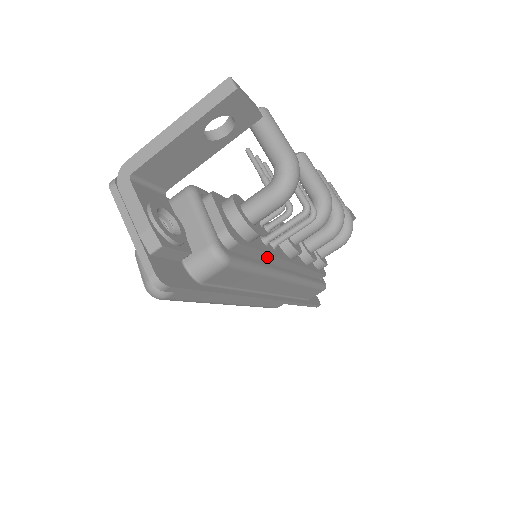
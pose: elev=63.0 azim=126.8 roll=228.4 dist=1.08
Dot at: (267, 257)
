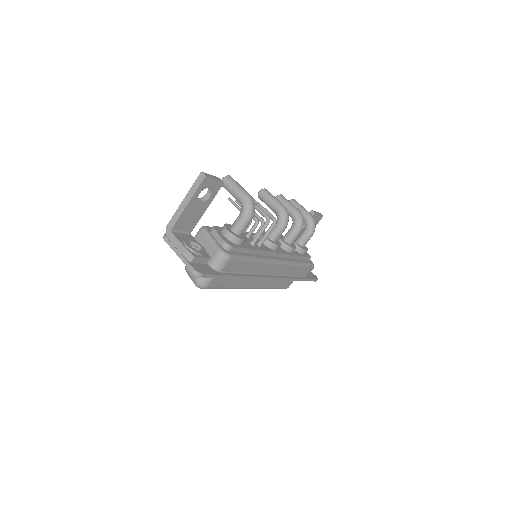
Dot at: (256, 252)
